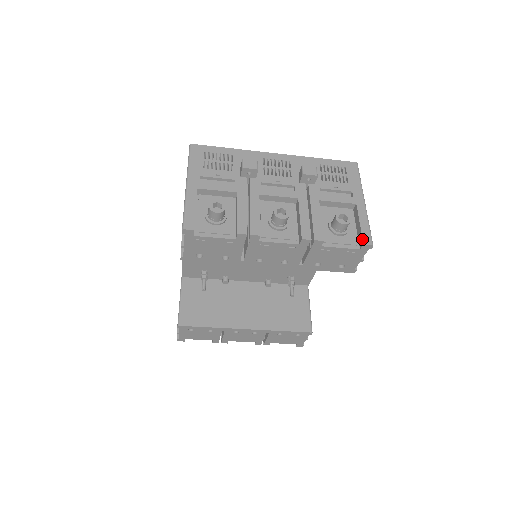
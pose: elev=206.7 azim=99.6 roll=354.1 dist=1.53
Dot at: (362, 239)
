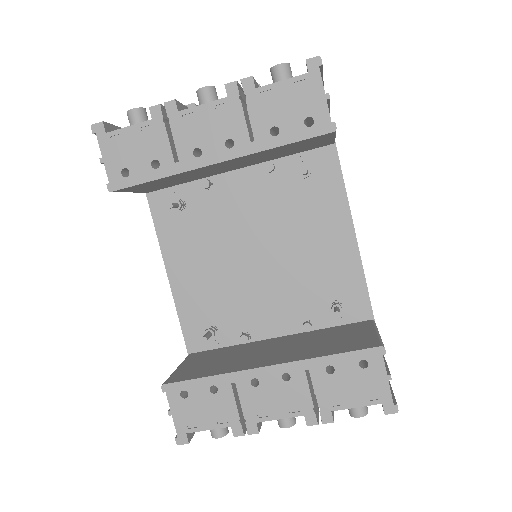
Dot at: occluded
